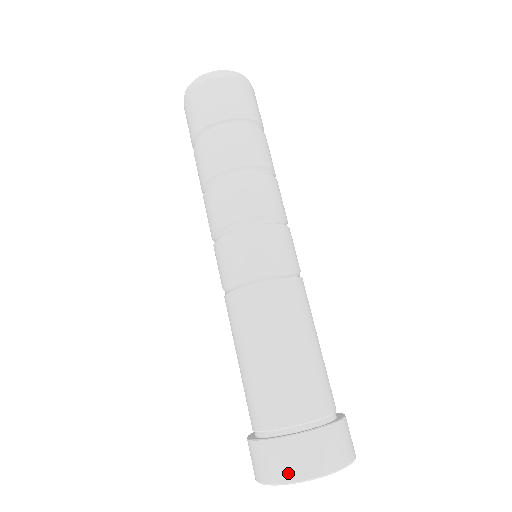
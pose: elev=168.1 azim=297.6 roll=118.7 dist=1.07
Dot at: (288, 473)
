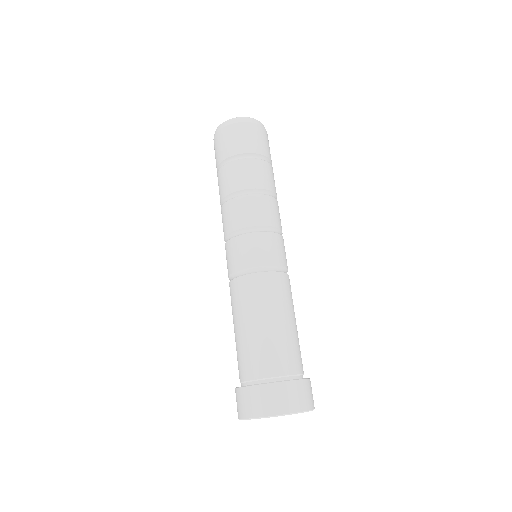
Dot at: (272, 409)
